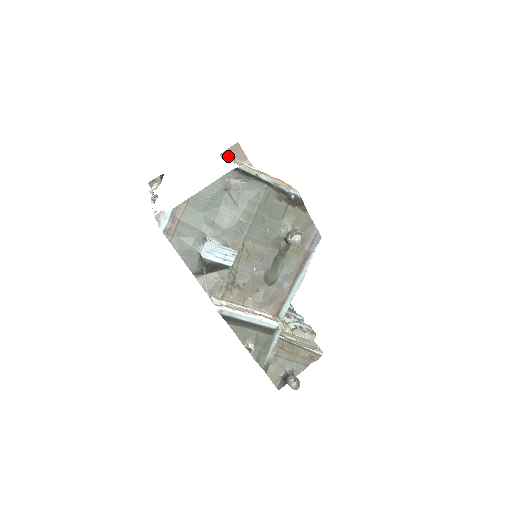
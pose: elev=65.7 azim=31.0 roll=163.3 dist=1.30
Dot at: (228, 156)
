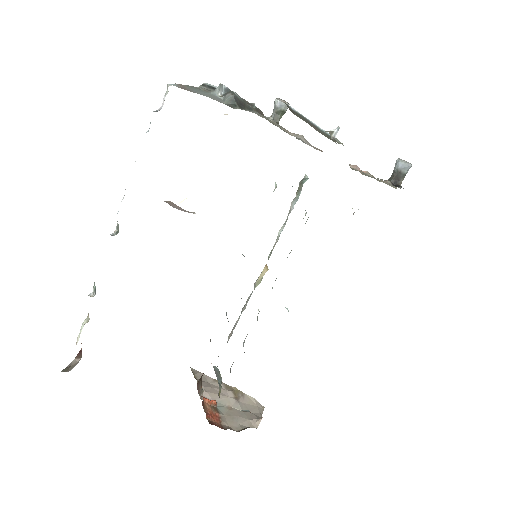
Dot at: occluded
